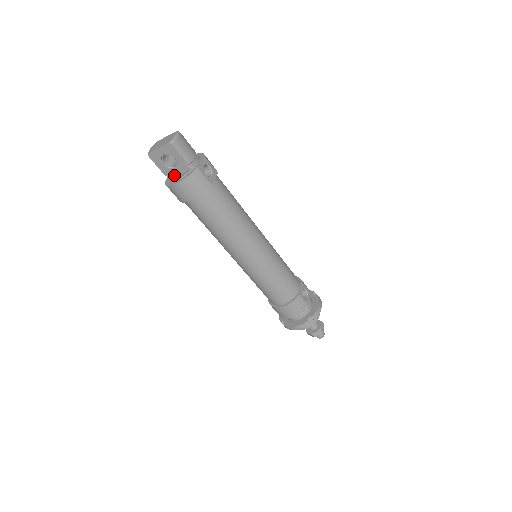
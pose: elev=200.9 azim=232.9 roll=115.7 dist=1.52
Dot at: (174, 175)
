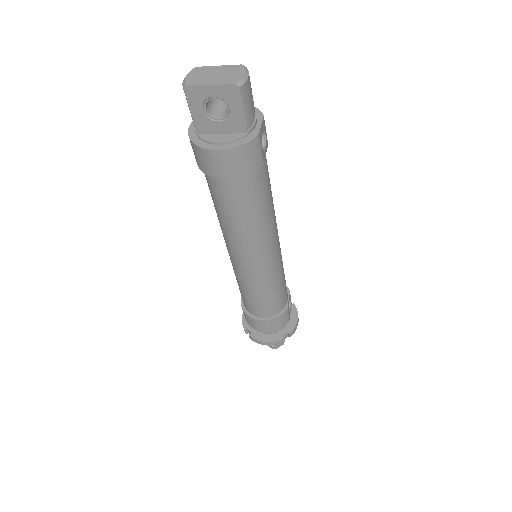
Dot at: (211, 131)
